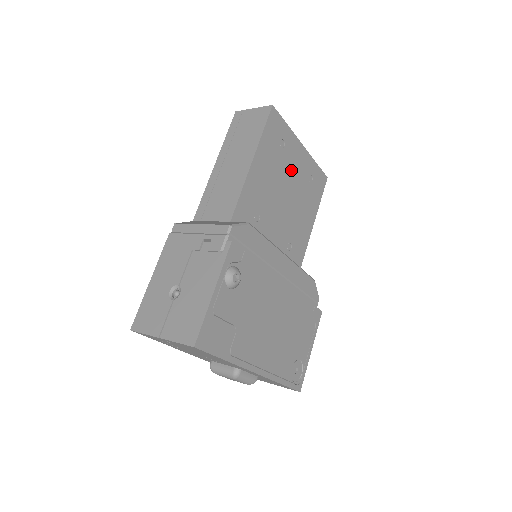
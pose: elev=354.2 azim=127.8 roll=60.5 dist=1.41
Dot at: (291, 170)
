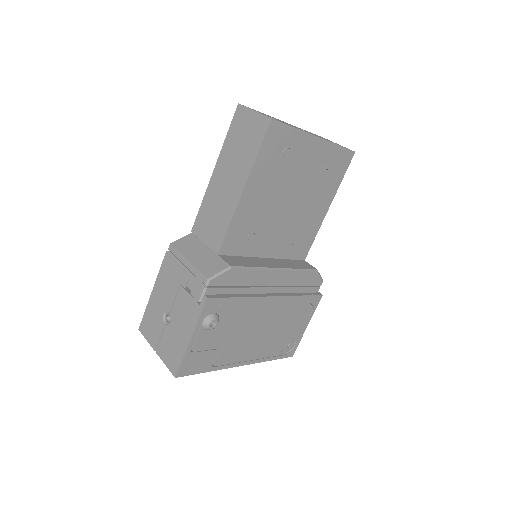
Dot at: (299, 171)
